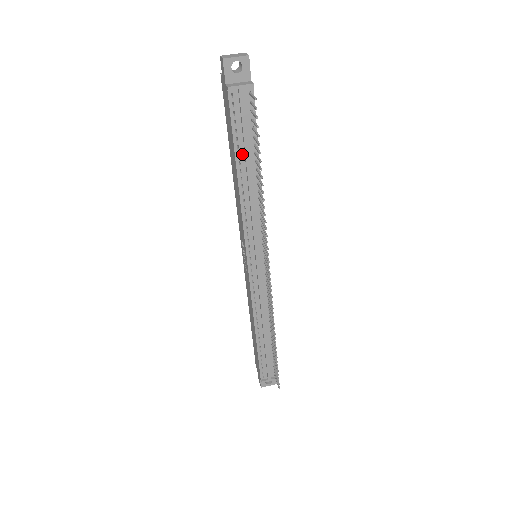
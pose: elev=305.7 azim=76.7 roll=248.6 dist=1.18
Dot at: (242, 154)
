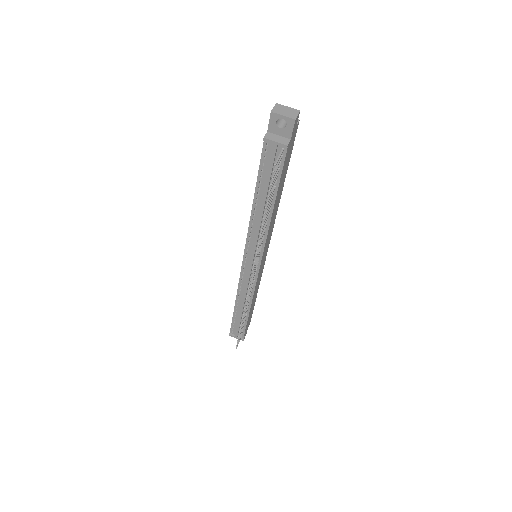
Dot at: (262, 188)
